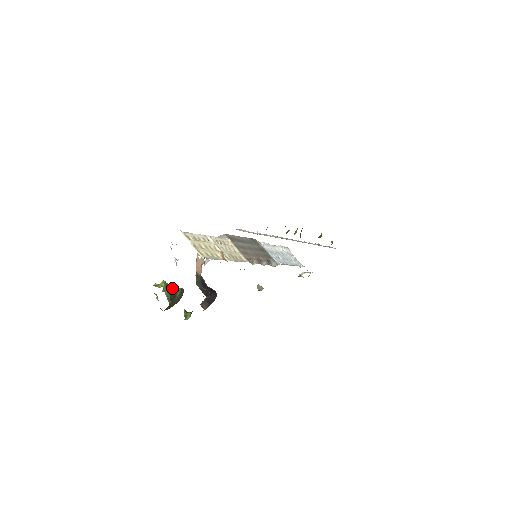
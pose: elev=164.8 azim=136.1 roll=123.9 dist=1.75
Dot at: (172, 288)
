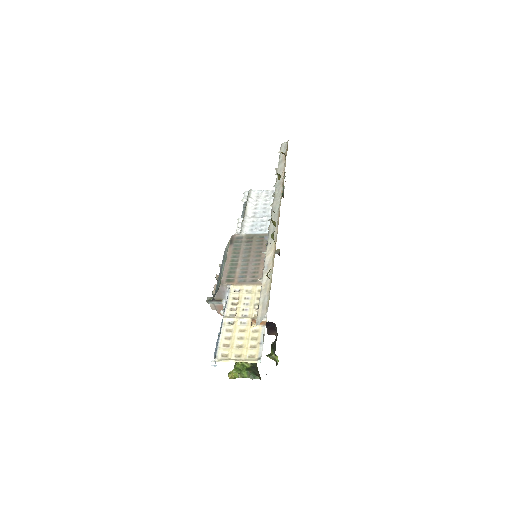
Dot at: (244, 364)
